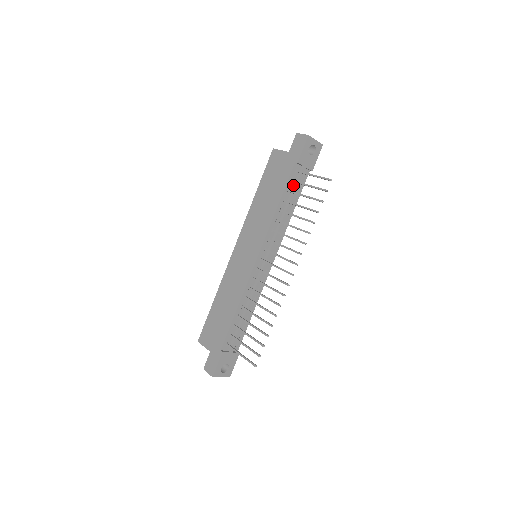
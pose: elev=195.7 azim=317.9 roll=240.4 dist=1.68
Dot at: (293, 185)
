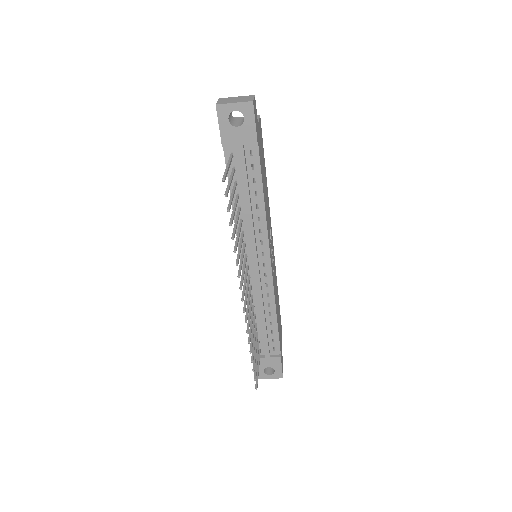
Dot at: (240, 172)
